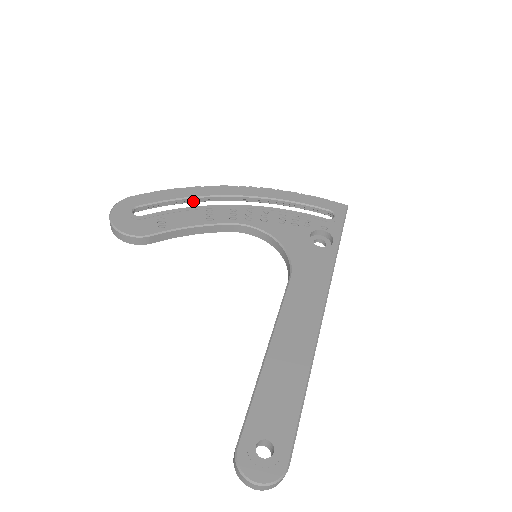
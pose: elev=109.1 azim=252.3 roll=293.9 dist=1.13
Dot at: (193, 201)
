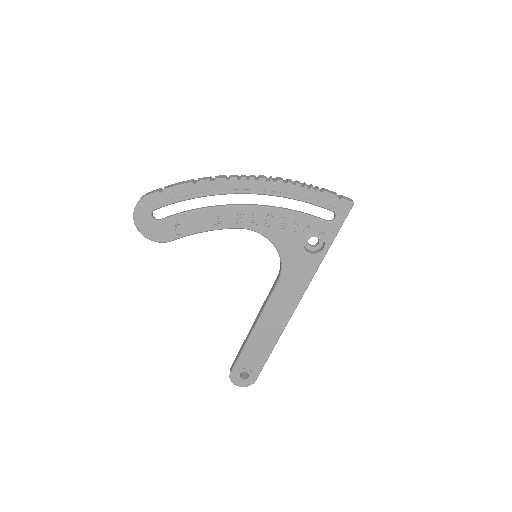
Dot at: occluded
